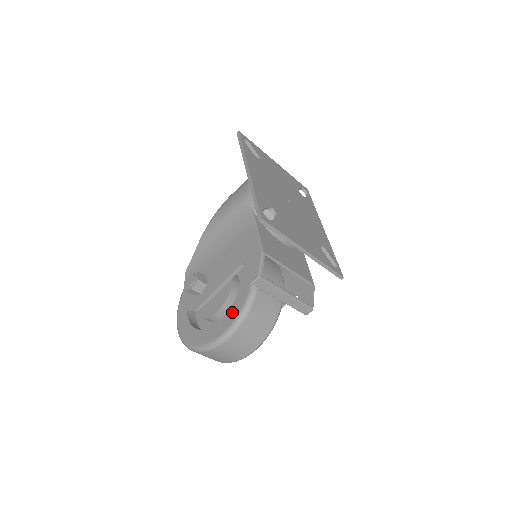
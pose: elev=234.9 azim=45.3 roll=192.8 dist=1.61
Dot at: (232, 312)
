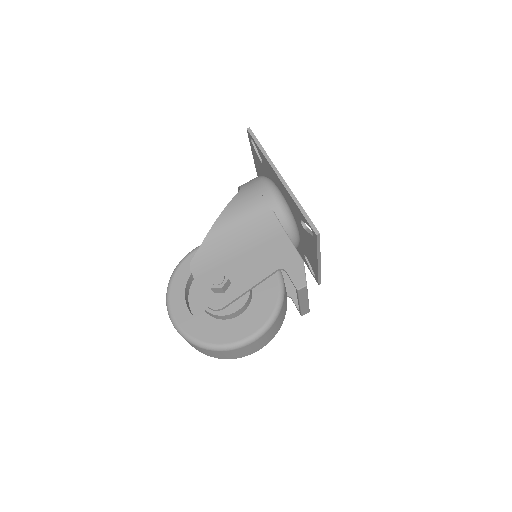
Dot at: (261, 313)
